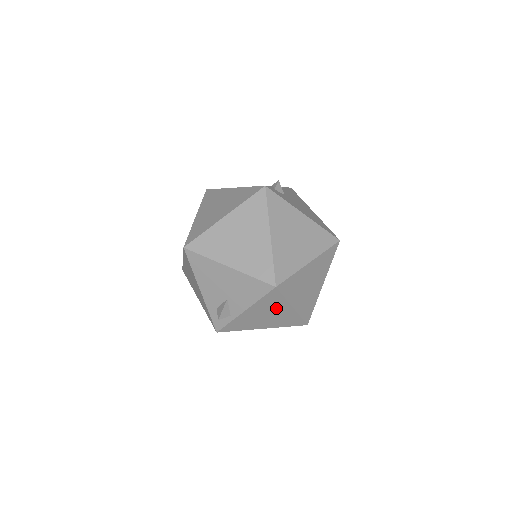
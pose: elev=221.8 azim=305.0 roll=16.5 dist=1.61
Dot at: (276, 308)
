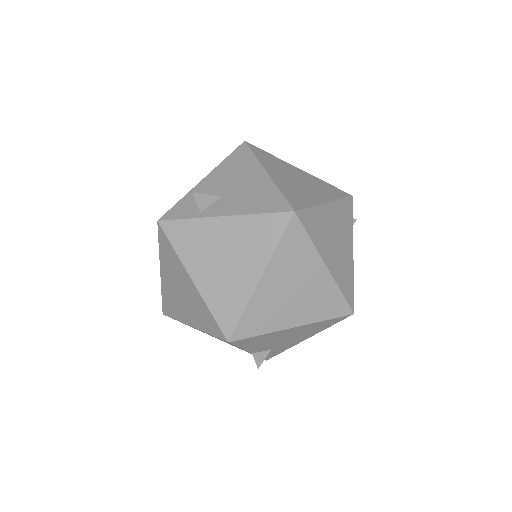
Dot at: (249, 255)
